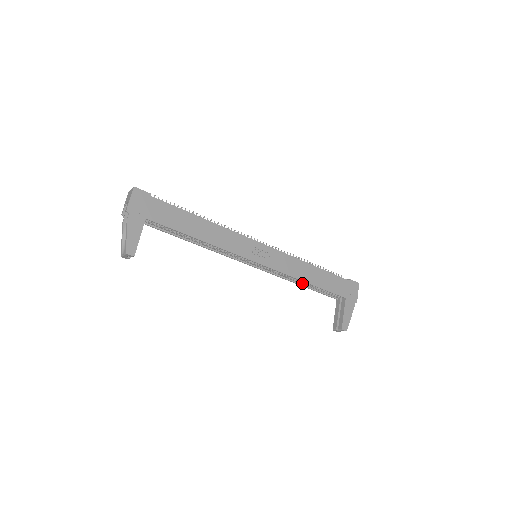
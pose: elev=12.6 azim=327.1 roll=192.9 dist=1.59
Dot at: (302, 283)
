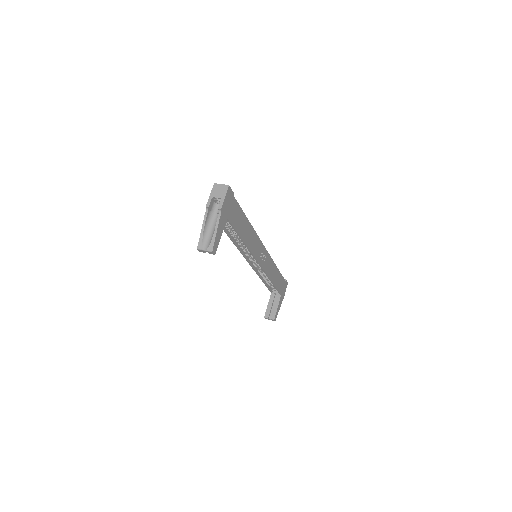
Dot at: (265, 280)
